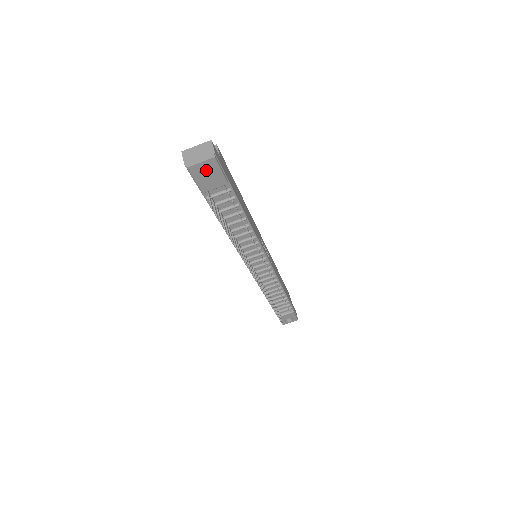
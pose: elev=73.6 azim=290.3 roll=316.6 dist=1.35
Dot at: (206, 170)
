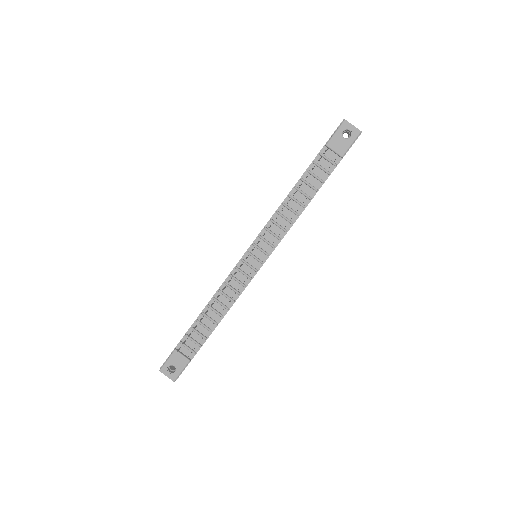
Dot at: (344, 138)
